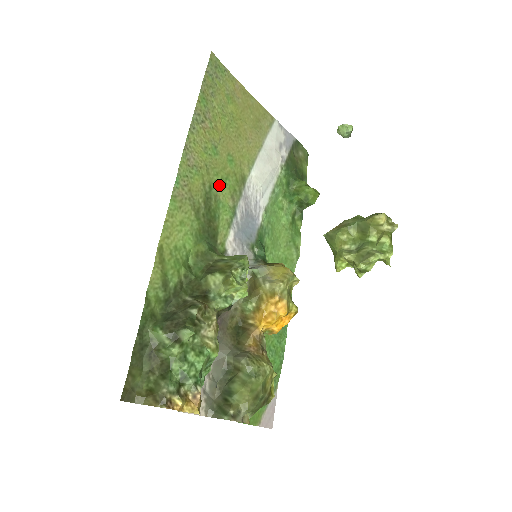
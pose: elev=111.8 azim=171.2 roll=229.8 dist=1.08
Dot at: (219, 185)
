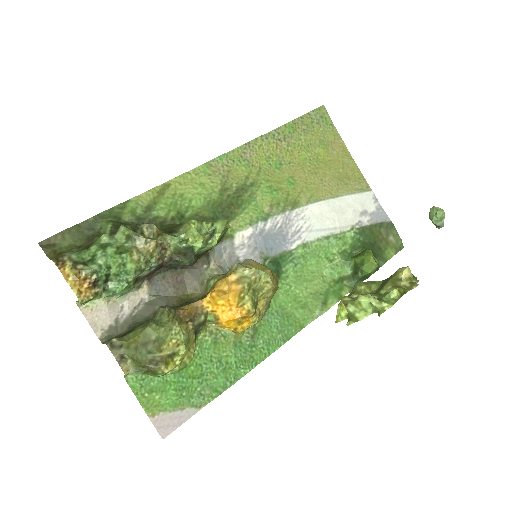
Dot at: (263, 189)
